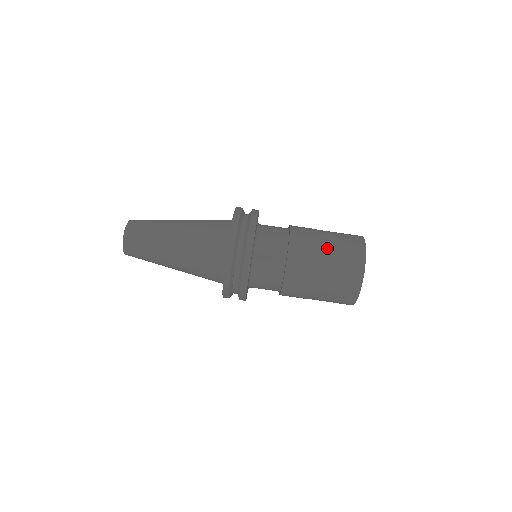
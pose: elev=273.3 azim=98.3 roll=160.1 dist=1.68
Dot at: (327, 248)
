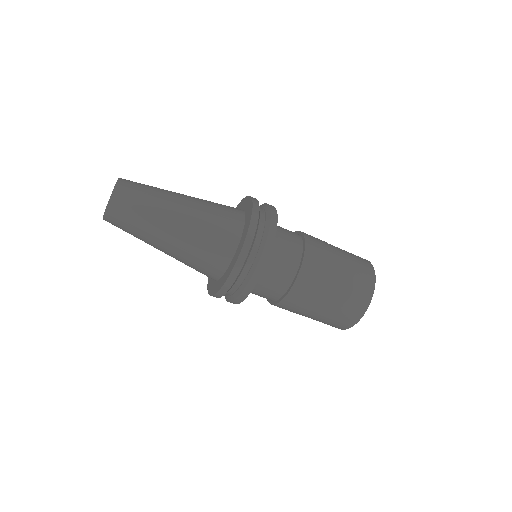
Dot at: (339, 278)
